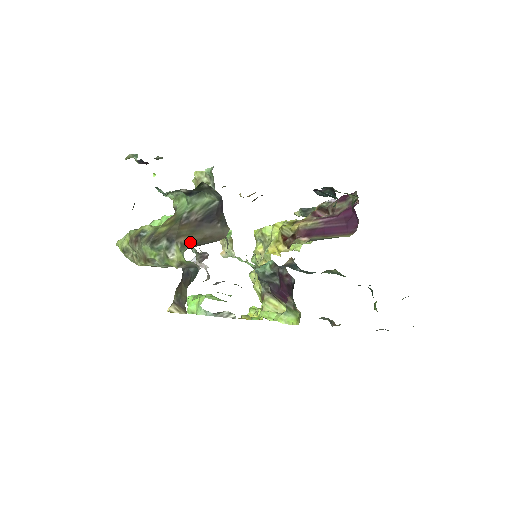
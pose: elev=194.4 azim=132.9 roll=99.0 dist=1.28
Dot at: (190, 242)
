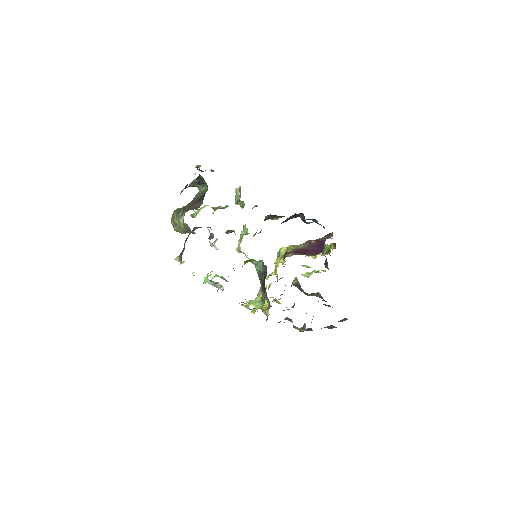
Dot at: (187, 210)
